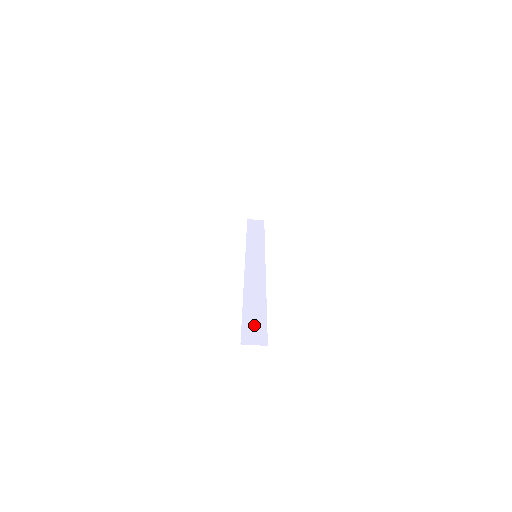
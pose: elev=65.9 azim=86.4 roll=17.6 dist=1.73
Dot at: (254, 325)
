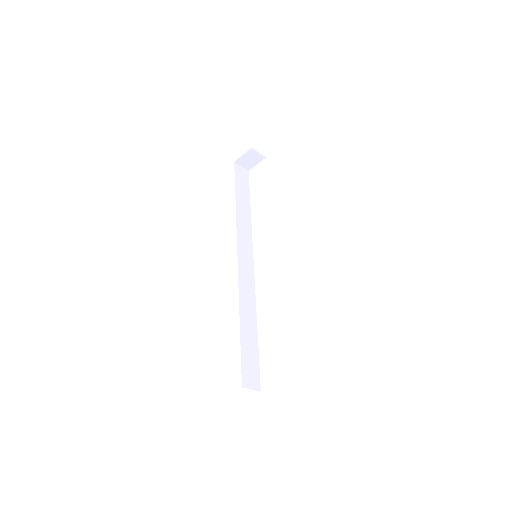
Dot at: (250, 359)
